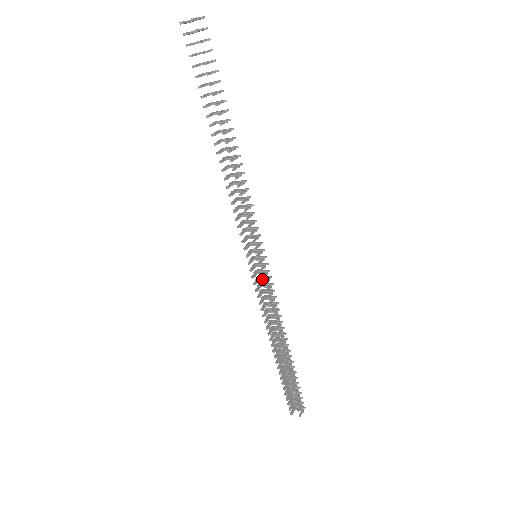
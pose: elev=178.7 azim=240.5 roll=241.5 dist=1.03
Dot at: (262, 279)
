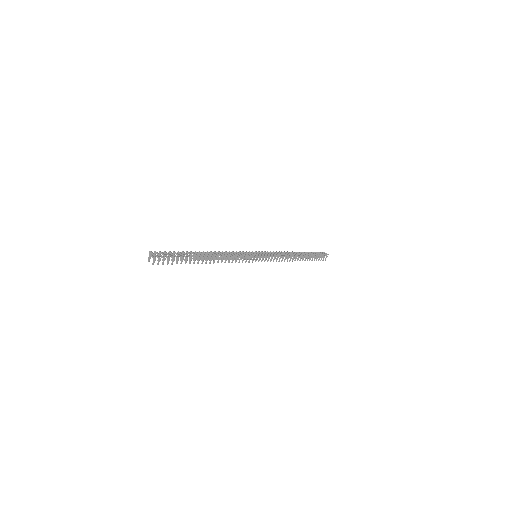
Dot at: occluded
